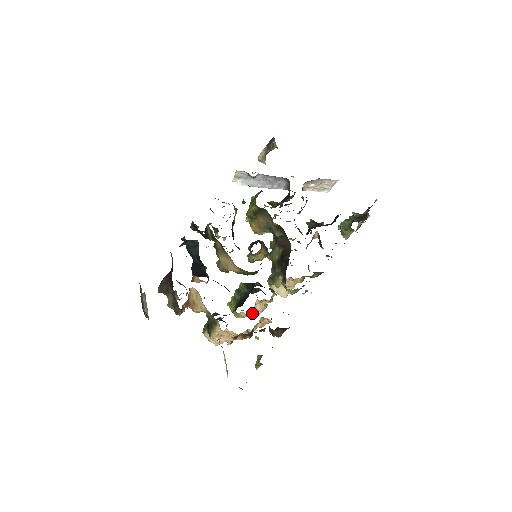
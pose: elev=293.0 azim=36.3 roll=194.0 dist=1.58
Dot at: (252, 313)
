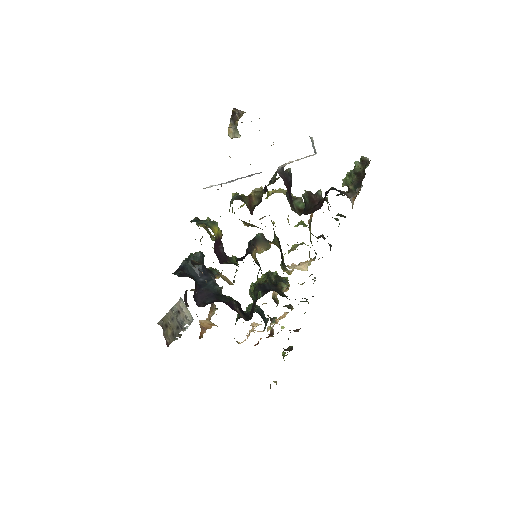
Dot at: occluded
